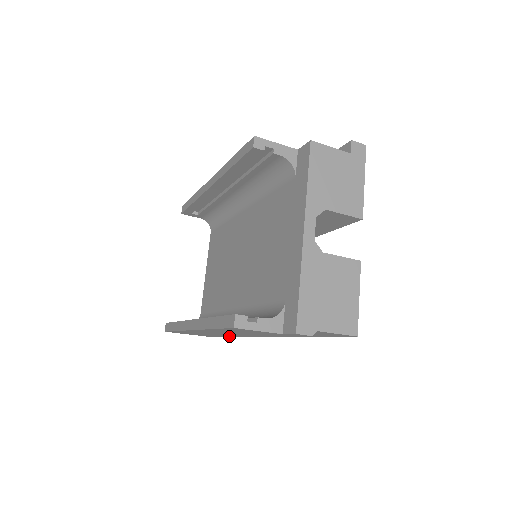
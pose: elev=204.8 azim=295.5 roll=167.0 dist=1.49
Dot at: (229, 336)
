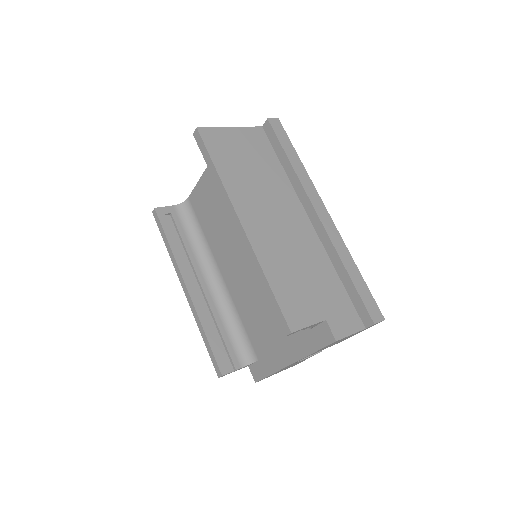
Dot at: occluded
